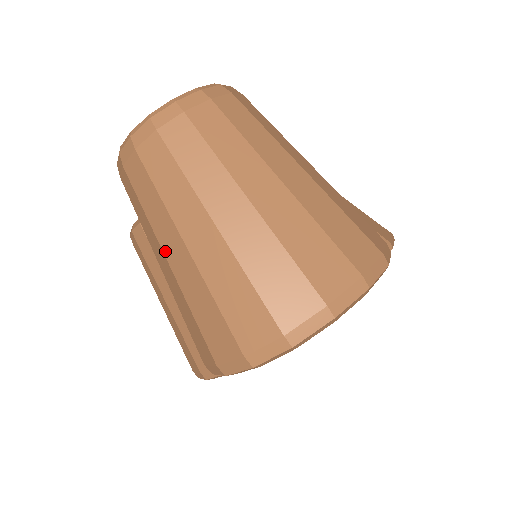
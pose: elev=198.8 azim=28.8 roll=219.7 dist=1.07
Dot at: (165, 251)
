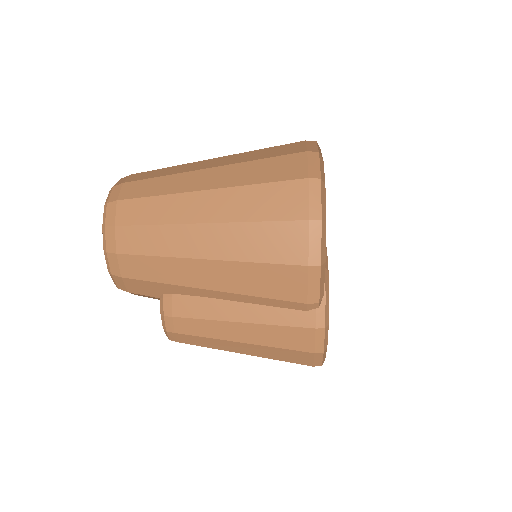
Dot at: (195, 255)
